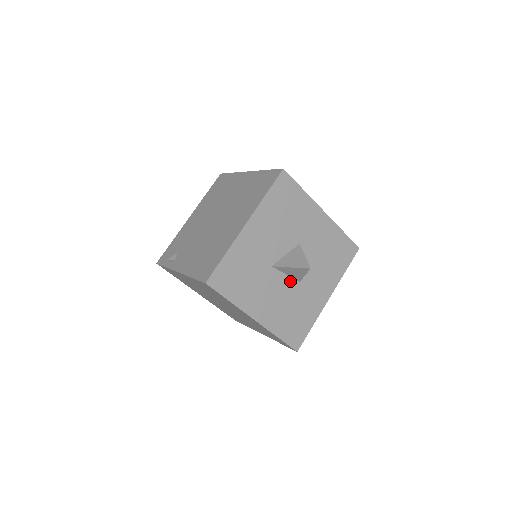
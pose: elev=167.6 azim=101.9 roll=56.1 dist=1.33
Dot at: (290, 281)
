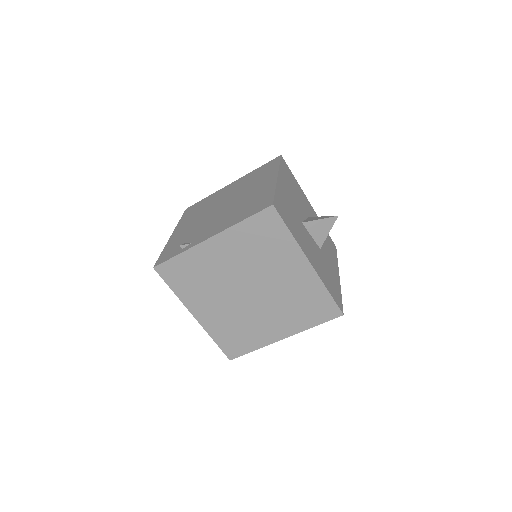
Dot at: (315, 244)
